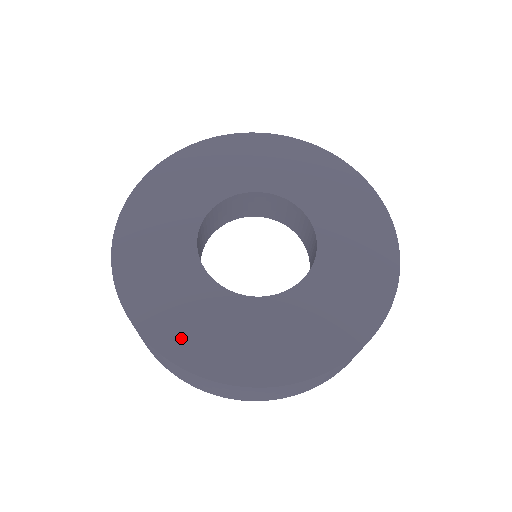
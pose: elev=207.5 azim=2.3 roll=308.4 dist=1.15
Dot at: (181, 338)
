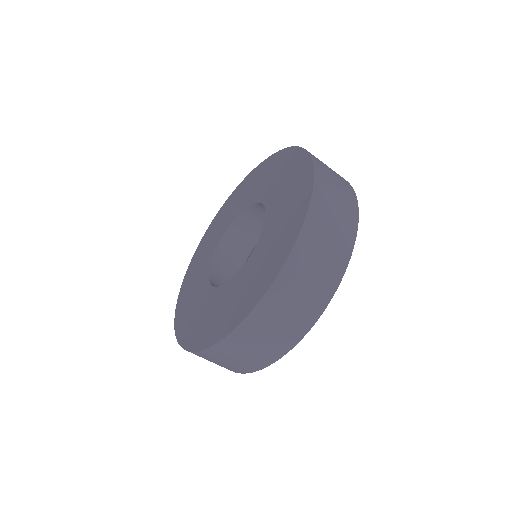
Dot at: (183, 310)
